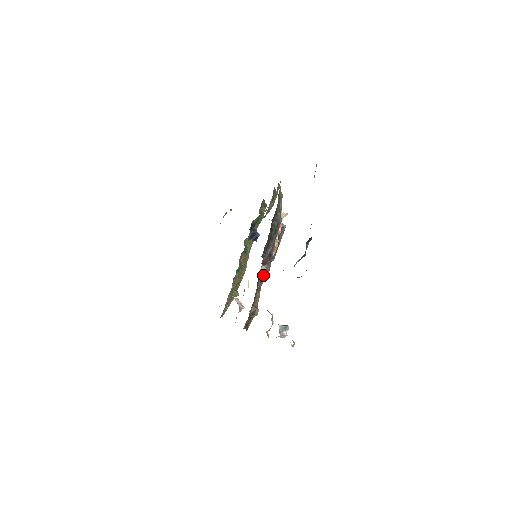
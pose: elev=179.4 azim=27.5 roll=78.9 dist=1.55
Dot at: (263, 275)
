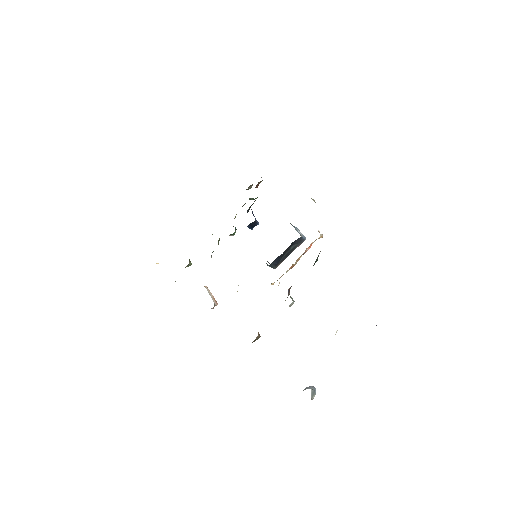
Dot at: occluded
